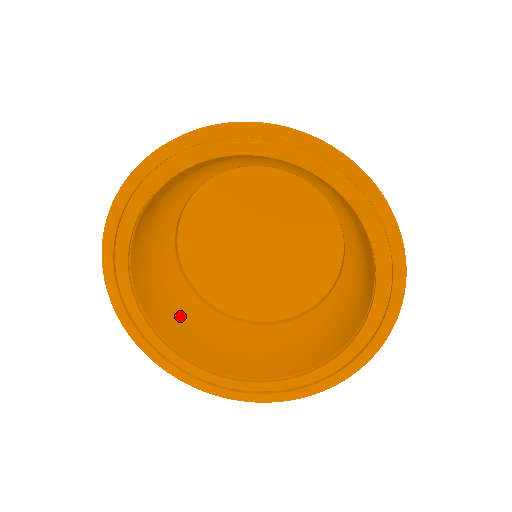
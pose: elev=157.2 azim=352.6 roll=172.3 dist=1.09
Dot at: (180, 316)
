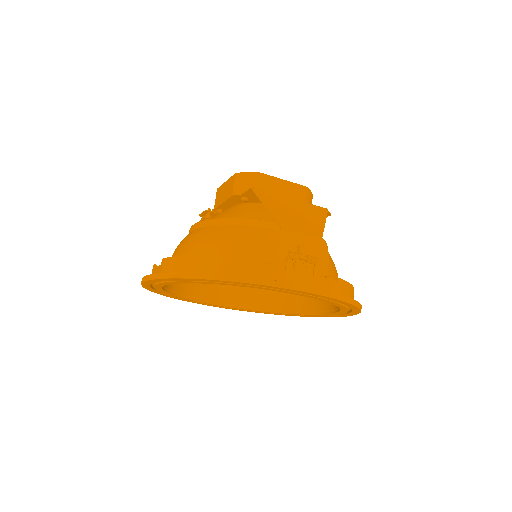
Dot at: occluded
